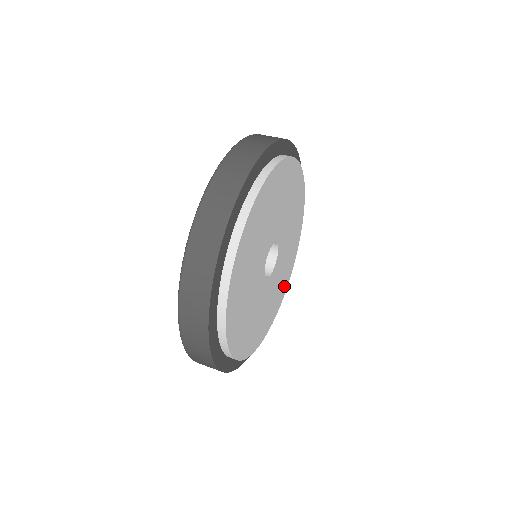
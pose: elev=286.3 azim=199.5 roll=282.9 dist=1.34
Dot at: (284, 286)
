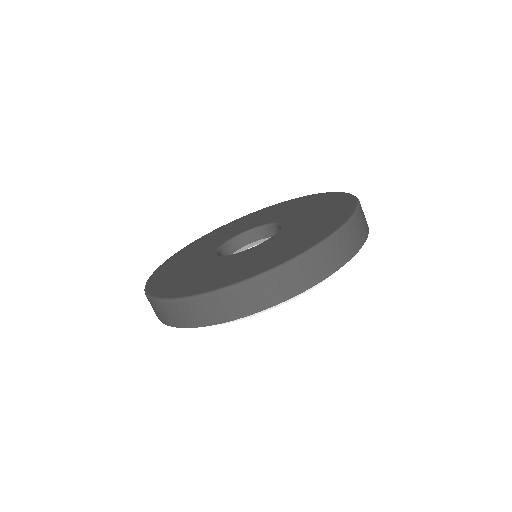
Dot at: occluded
